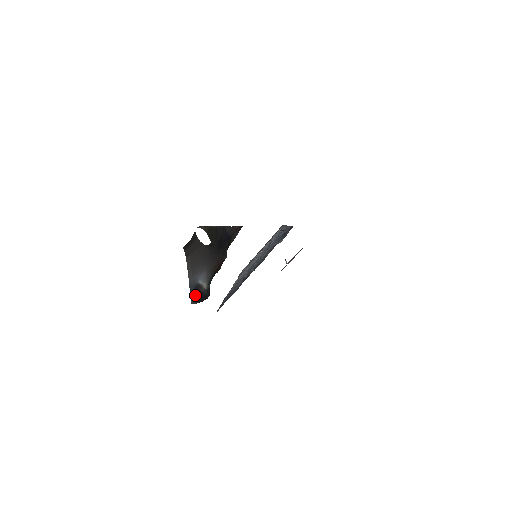
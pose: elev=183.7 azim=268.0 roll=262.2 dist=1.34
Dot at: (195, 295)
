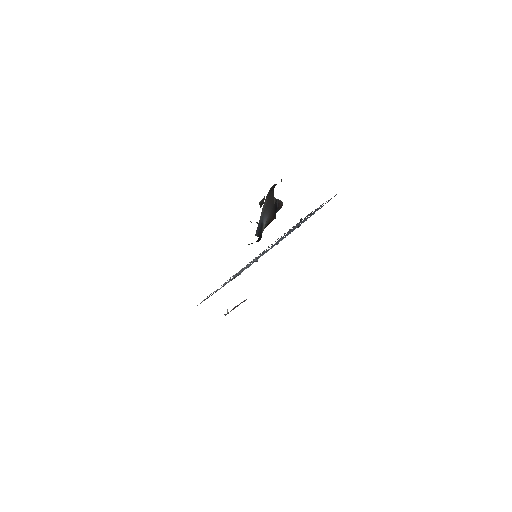
Dot at: (259, 230)
